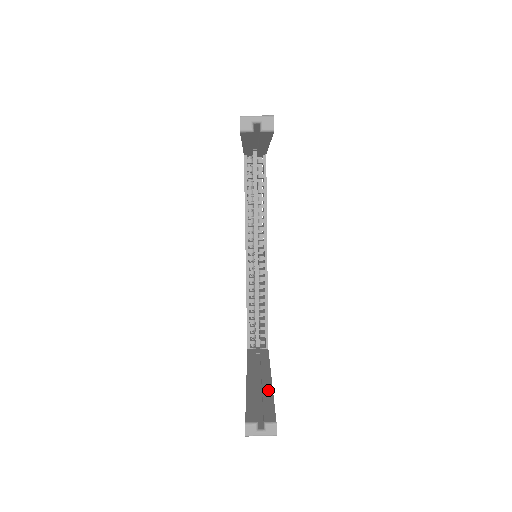
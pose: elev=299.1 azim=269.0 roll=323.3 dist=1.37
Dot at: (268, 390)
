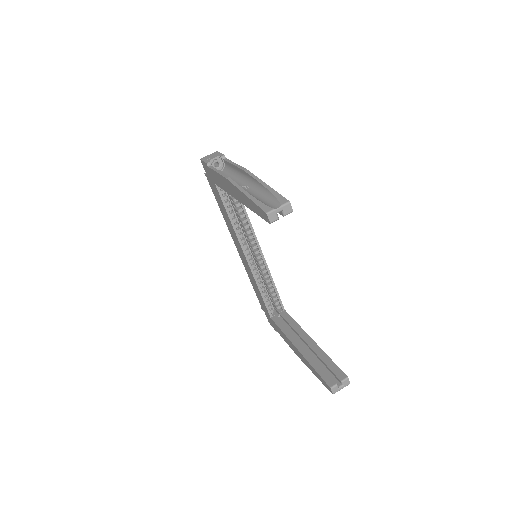
Dot at: (320, 352)
